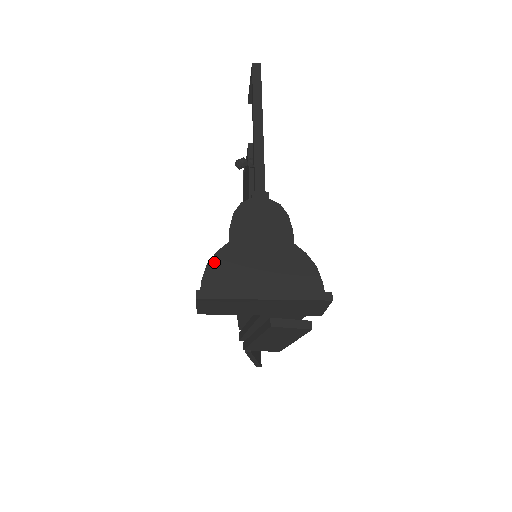
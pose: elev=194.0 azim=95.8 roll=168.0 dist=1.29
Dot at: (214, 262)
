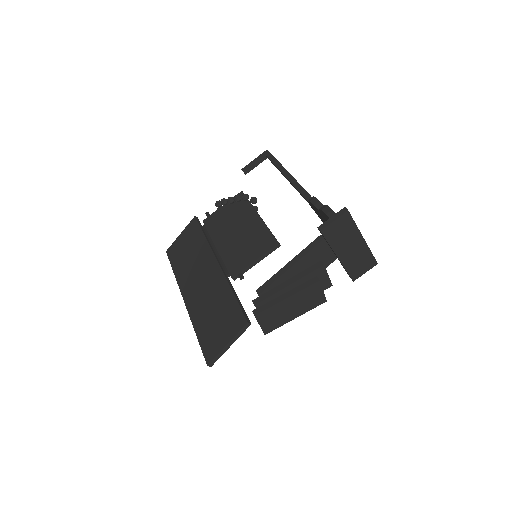
Dot at: occluded
